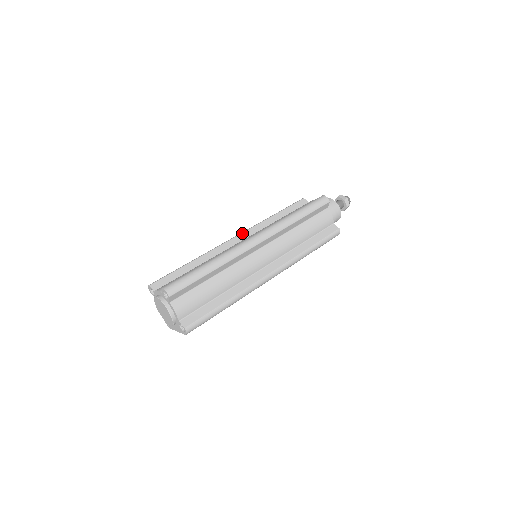
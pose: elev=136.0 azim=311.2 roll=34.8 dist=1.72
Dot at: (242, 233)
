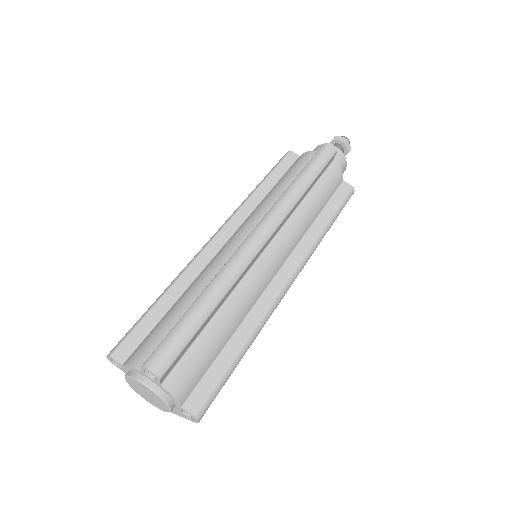
Dot at: (225, 225)
